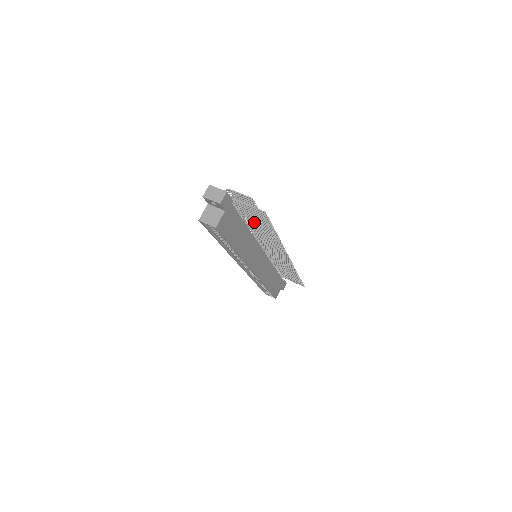
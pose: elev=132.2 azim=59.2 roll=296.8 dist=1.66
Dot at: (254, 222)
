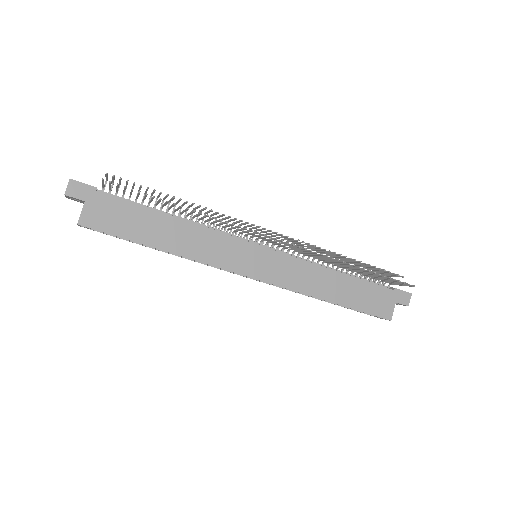
Dot at: (163, 205)
